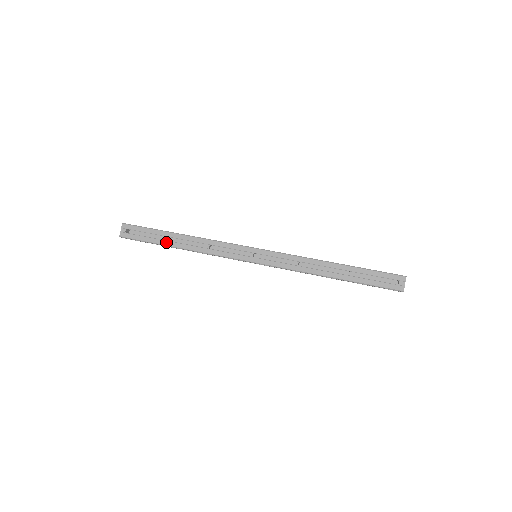
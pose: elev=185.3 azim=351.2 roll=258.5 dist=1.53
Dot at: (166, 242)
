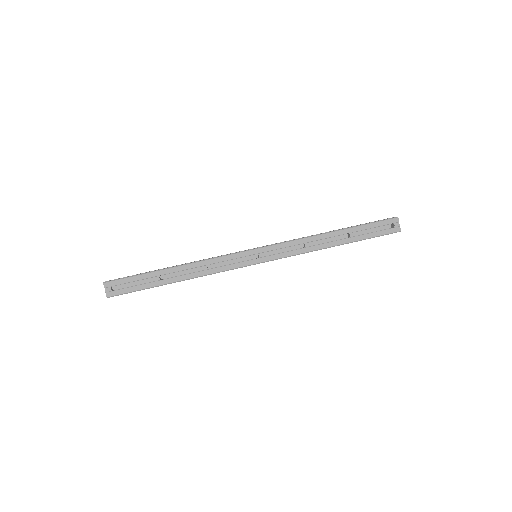
Dot at: (161, 282)
